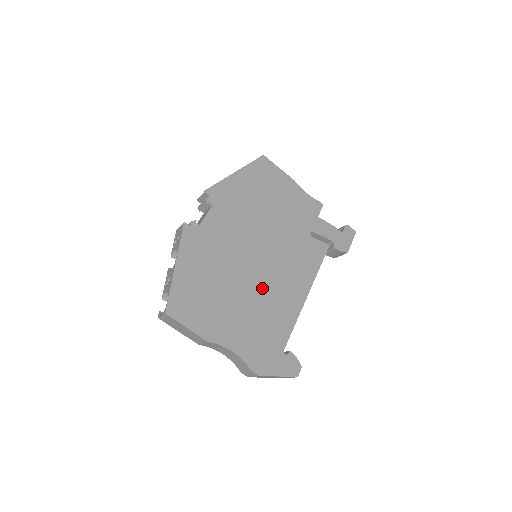
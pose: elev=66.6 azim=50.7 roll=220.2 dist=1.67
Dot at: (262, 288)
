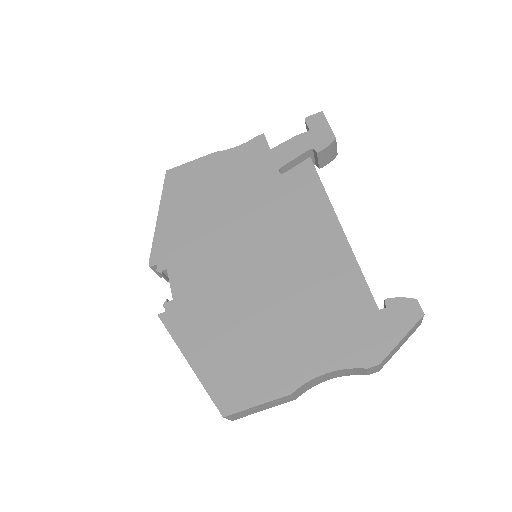
Dot at: (288, 278)
